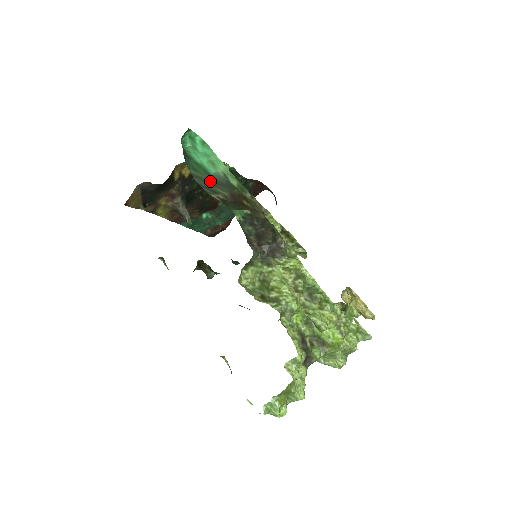
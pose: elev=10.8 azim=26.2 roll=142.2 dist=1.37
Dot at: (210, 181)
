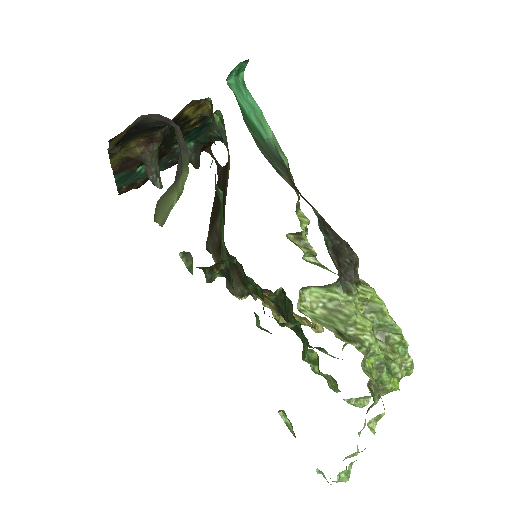
Dot at: (268, 151)
